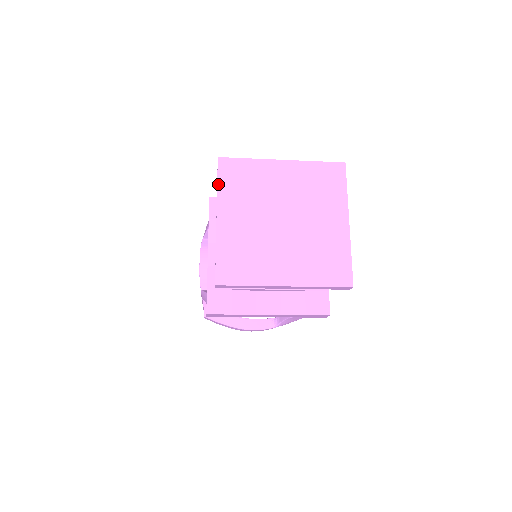
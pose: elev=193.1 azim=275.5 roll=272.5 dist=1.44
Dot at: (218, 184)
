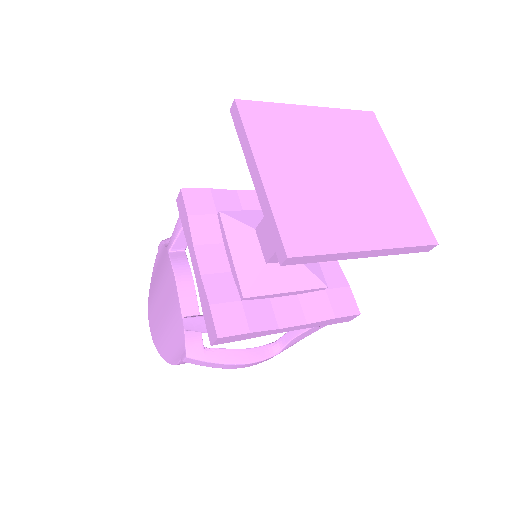
Dot at: (246, 130)
